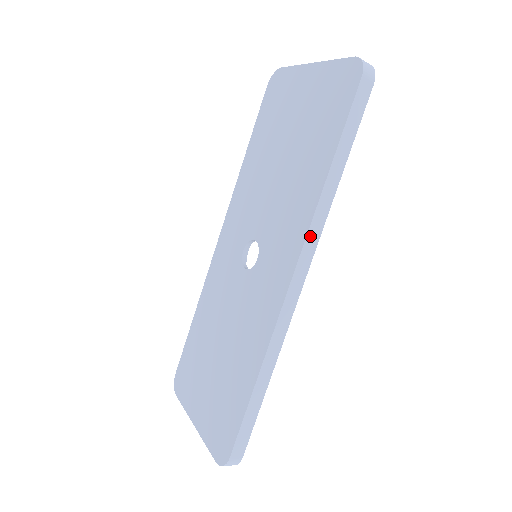
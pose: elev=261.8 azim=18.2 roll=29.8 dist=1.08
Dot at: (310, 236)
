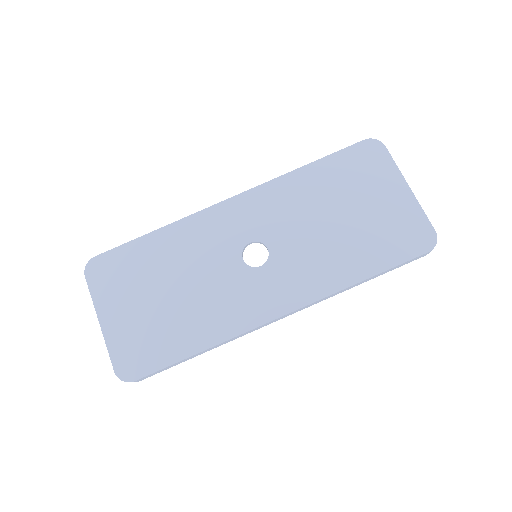
Dot at: (316, 302)
